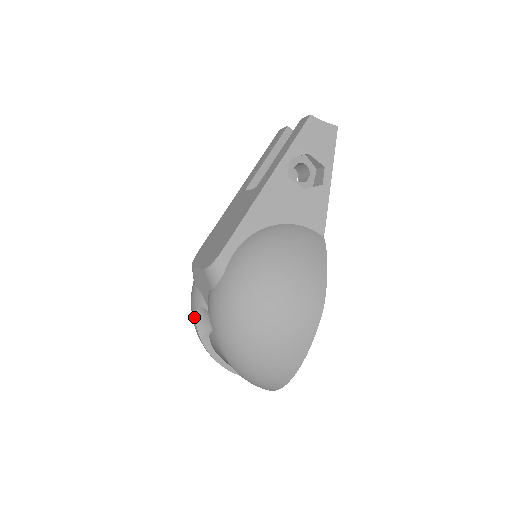
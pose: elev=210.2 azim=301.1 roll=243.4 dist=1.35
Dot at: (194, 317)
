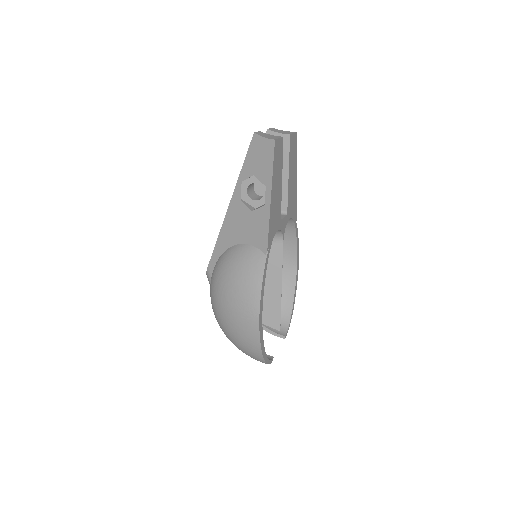
Dot at: occluded
